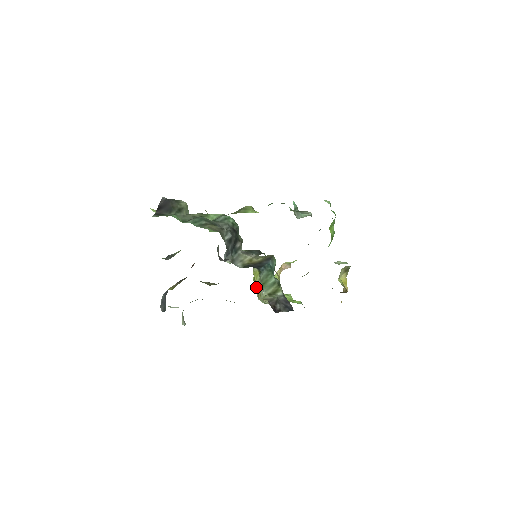
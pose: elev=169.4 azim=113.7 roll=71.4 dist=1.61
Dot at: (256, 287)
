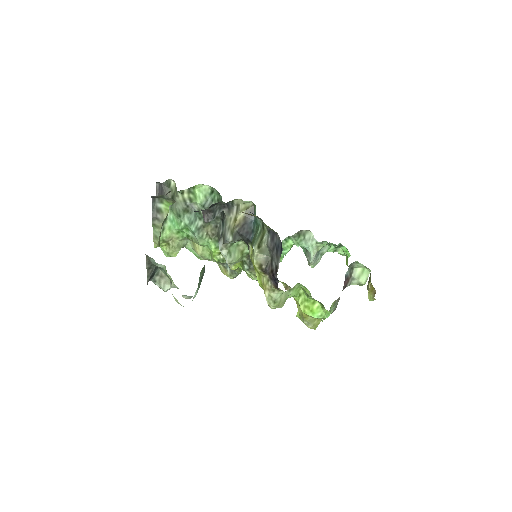
Dot at: (260, 283)
